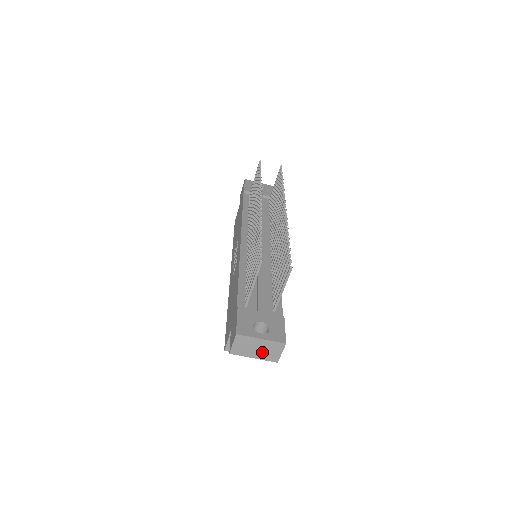
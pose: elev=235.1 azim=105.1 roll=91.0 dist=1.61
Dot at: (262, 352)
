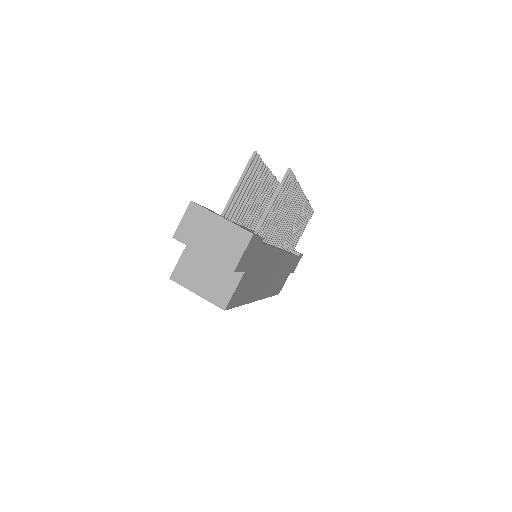
Dot at: (217, 244)
